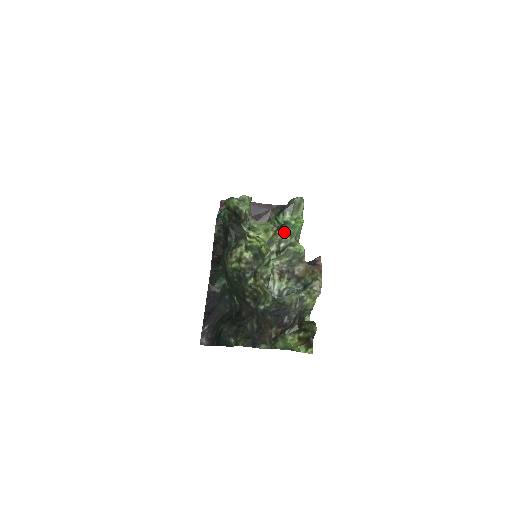
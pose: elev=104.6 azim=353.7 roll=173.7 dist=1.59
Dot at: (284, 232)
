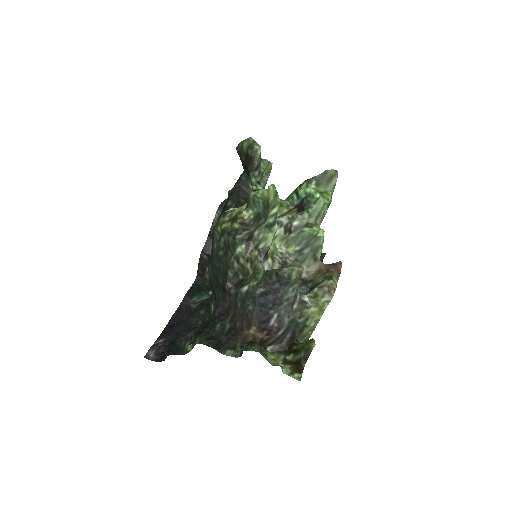
Dot at: (302, 209)
